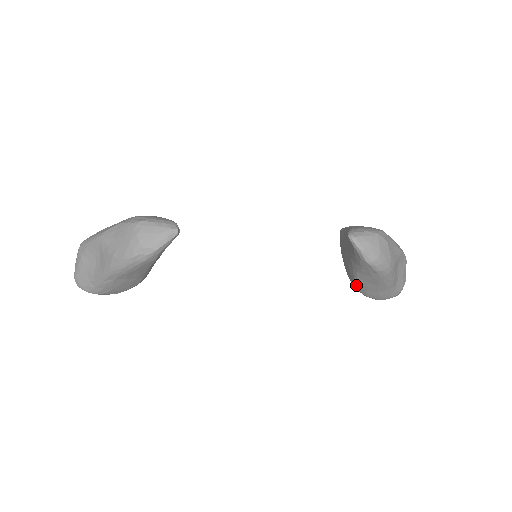
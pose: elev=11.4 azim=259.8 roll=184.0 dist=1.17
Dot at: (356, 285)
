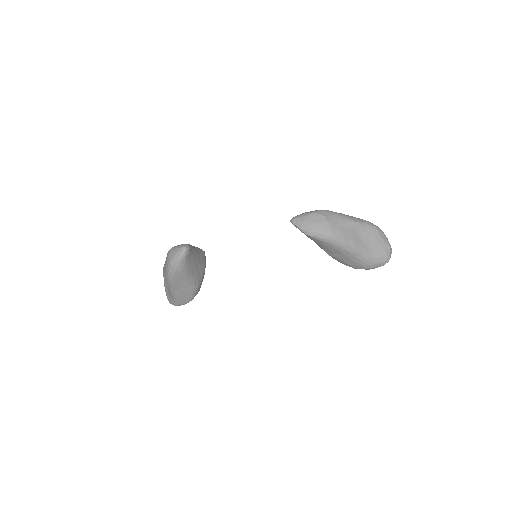
Dot at: occluded
